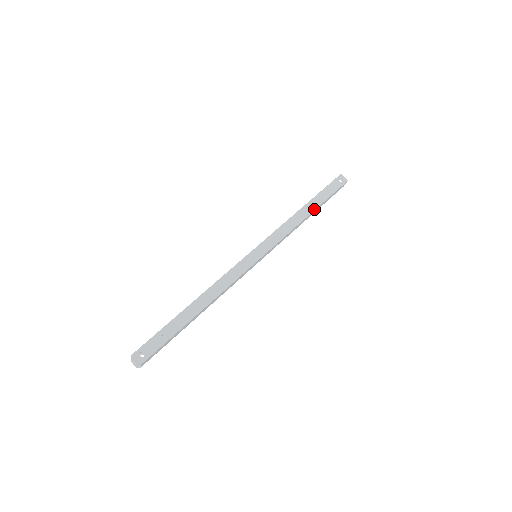
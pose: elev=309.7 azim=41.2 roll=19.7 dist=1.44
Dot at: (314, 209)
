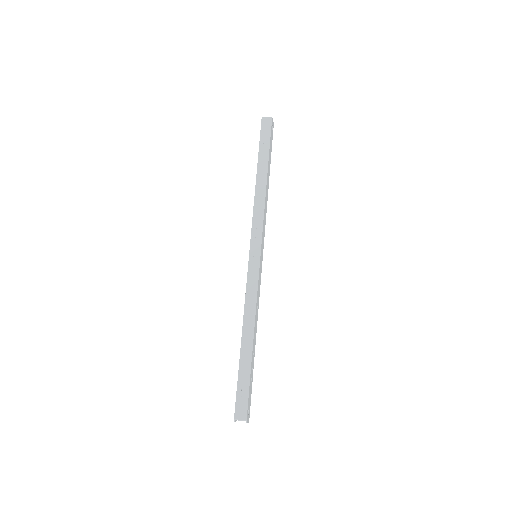
Dot at: occluded
